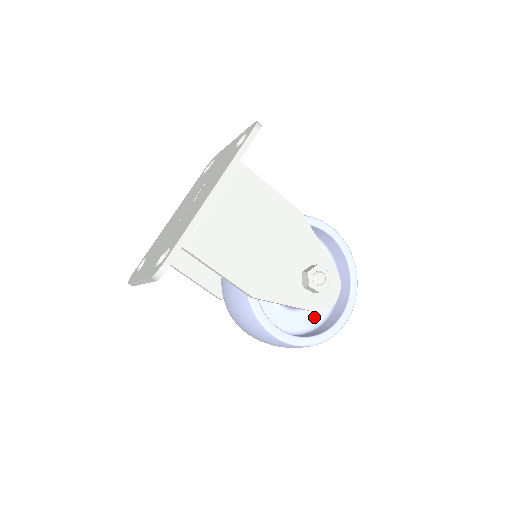
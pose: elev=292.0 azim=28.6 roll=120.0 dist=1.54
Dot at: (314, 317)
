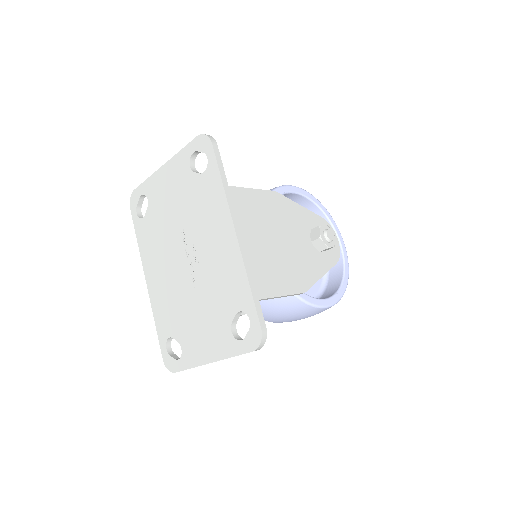
Dot at: occluded
